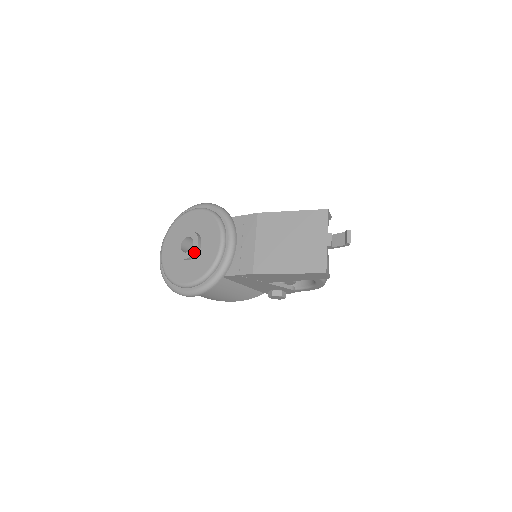
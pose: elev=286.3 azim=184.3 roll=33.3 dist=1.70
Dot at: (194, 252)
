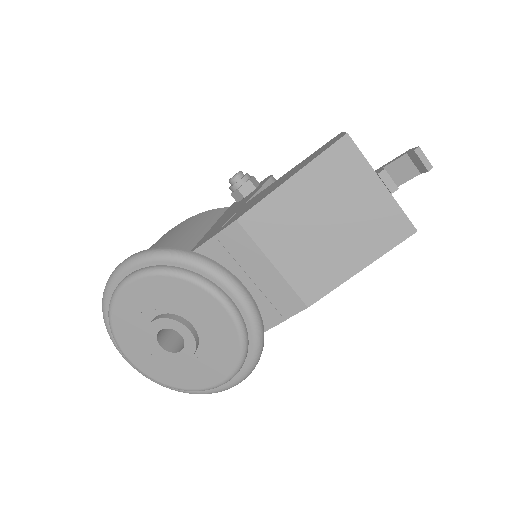
Dot at: (194, 345)
